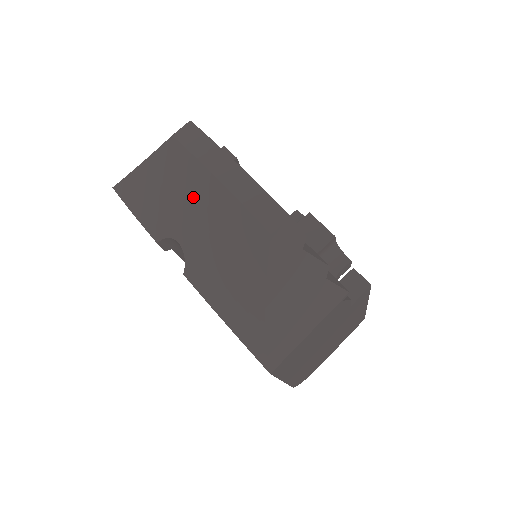
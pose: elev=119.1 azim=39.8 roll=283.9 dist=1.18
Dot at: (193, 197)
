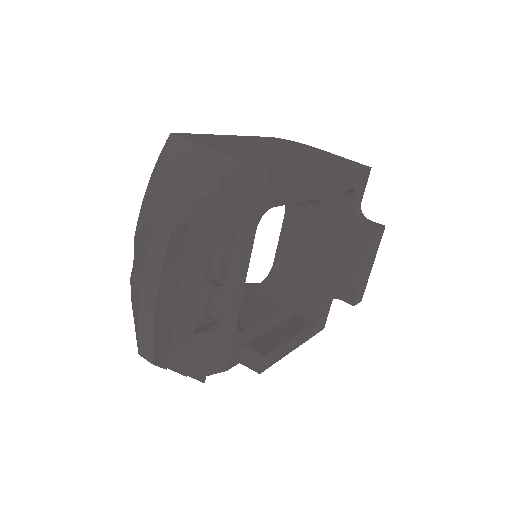
Dot at: (138, 272)
